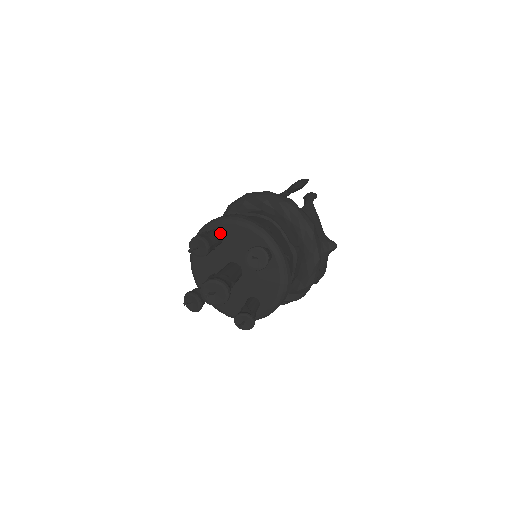
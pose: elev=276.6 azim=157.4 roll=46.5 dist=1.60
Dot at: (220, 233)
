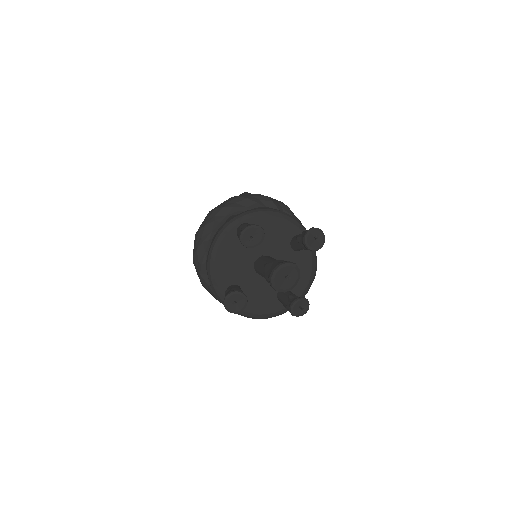
Dot at: occluded
